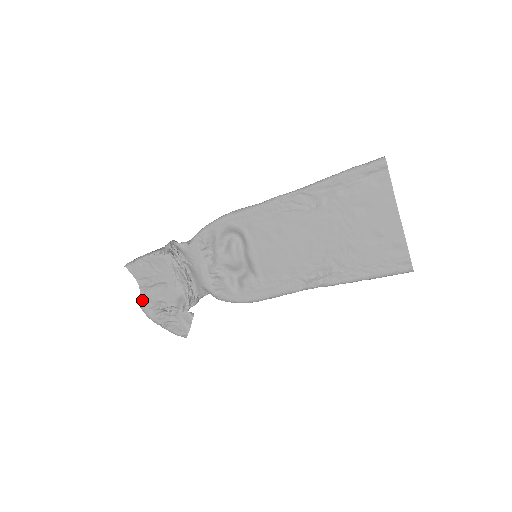
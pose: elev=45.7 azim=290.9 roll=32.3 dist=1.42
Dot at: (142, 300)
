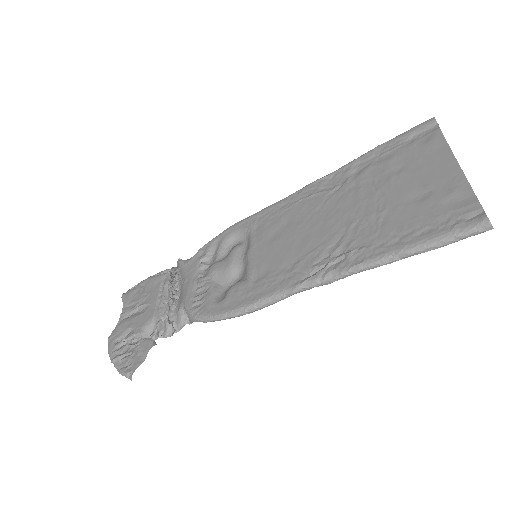
Dot at: (115, 330)
